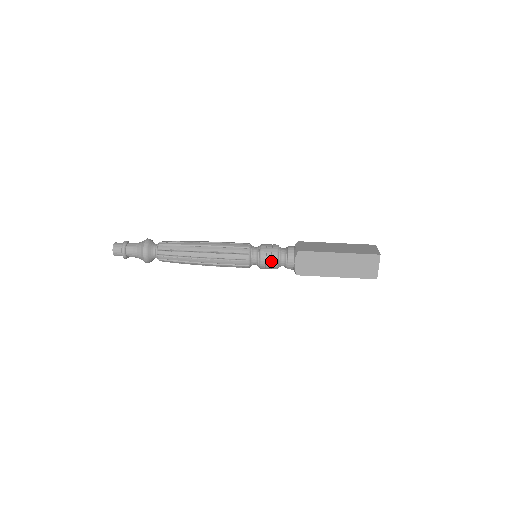
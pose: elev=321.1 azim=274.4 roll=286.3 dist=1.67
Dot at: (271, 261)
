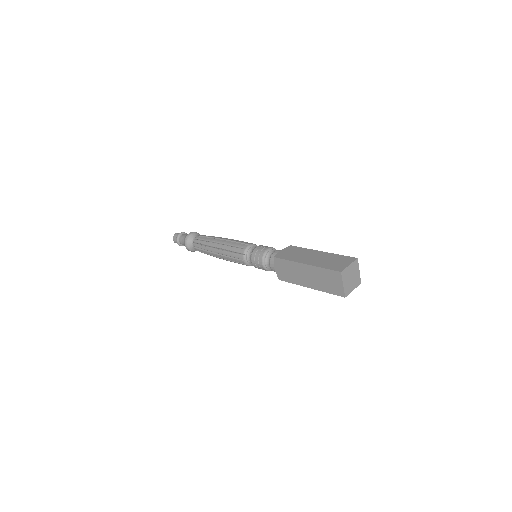
Dot at: (259, 263)
